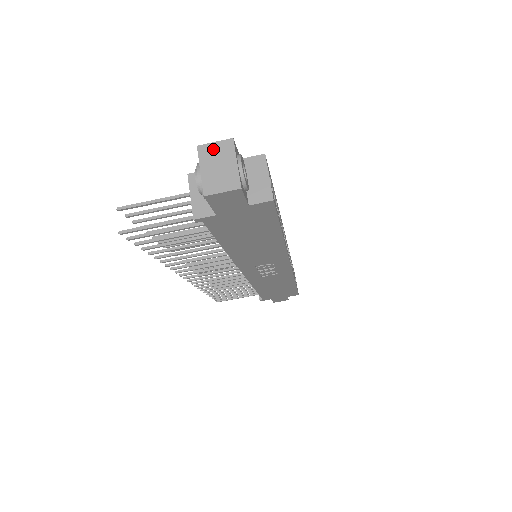
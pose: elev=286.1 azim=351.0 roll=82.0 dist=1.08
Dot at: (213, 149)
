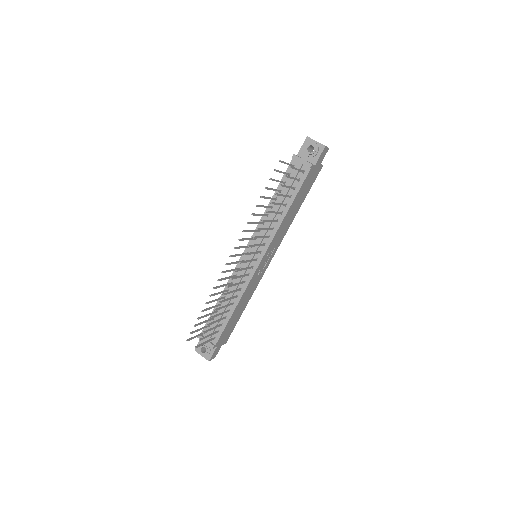
Dot at: occluded
